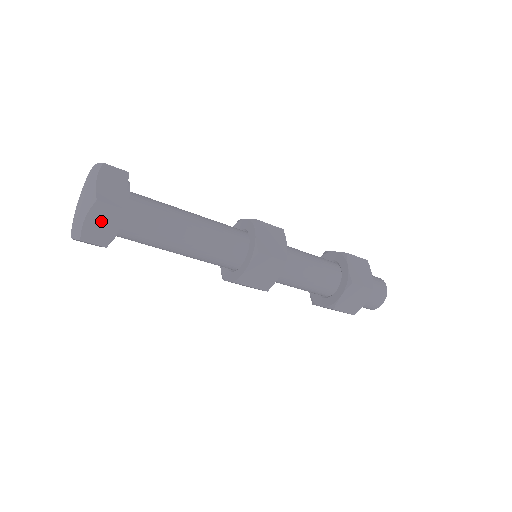
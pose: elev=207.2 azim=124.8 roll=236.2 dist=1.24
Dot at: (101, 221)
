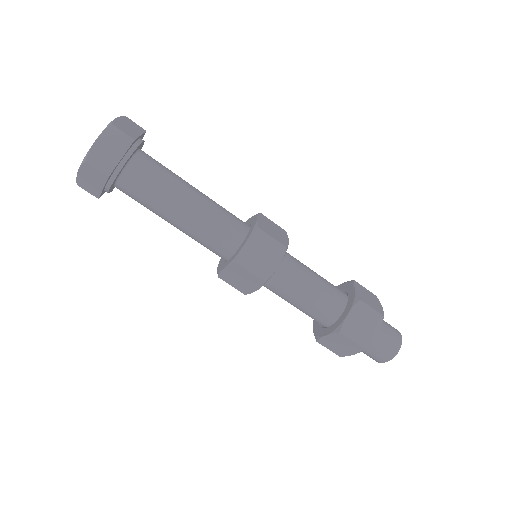
Dot at: (110, 146)
